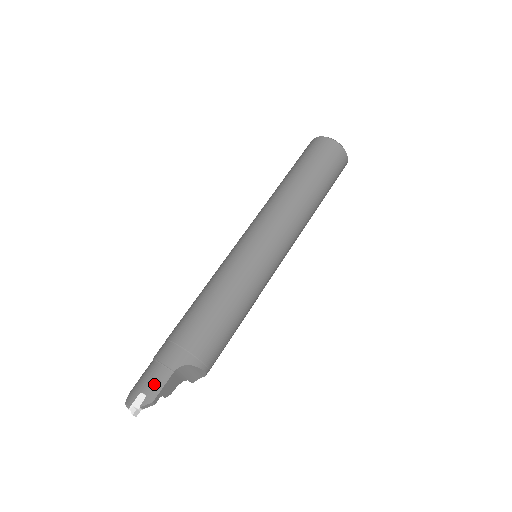
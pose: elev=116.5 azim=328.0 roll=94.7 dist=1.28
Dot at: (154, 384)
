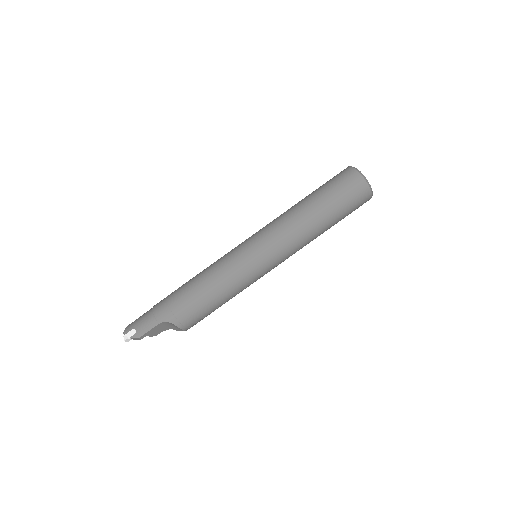
Dot at: (144, 327)
